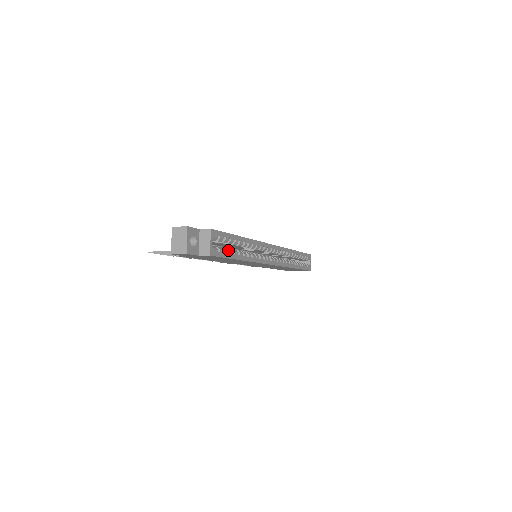
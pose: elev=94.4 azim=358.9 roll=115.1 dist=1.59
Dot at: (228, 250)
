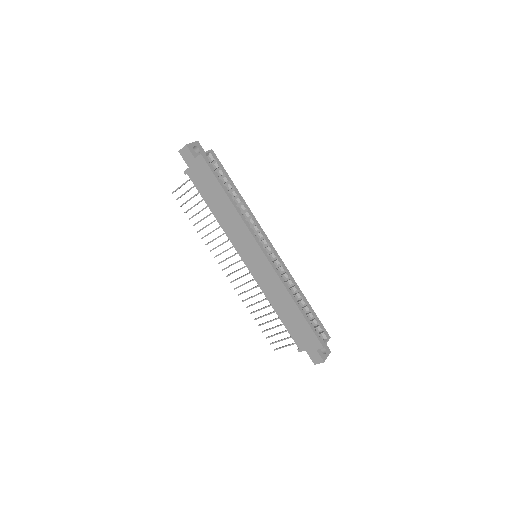
Dot at: (220, 179)
